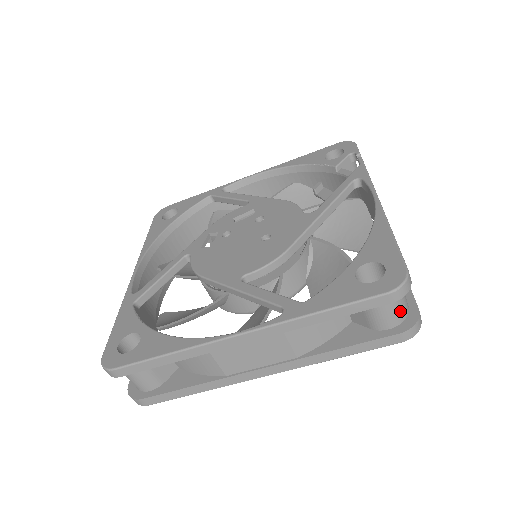
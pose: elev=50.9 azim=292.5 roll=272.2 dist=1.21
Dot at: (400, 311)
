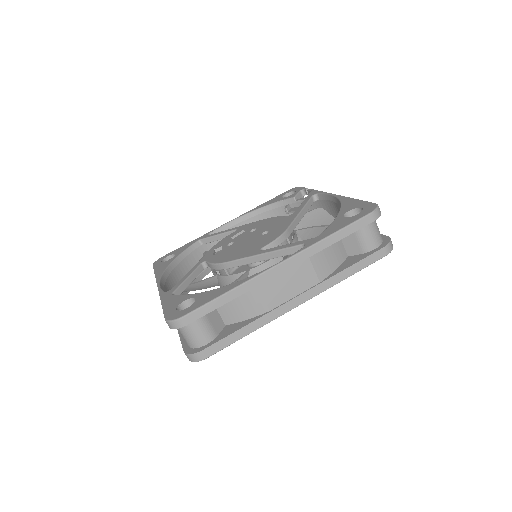
Dot at: (378, 234)
